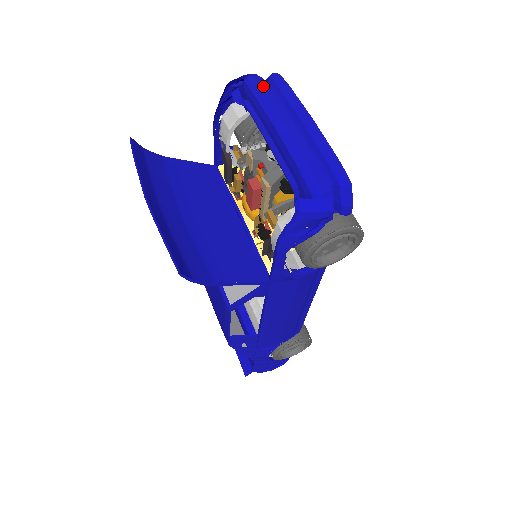
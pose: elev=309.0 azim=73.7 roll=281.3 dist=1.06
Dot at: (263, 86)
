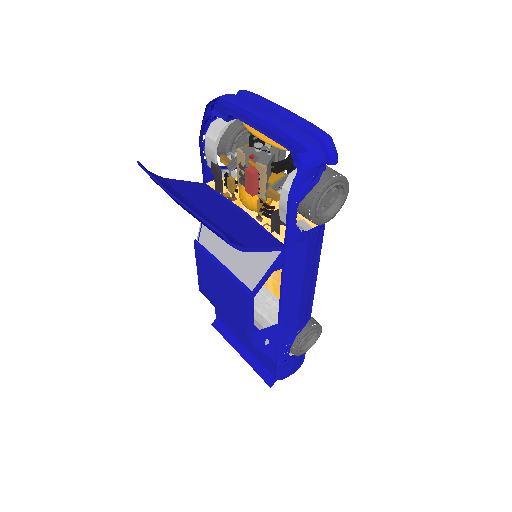
Dot at: (237, 97)
